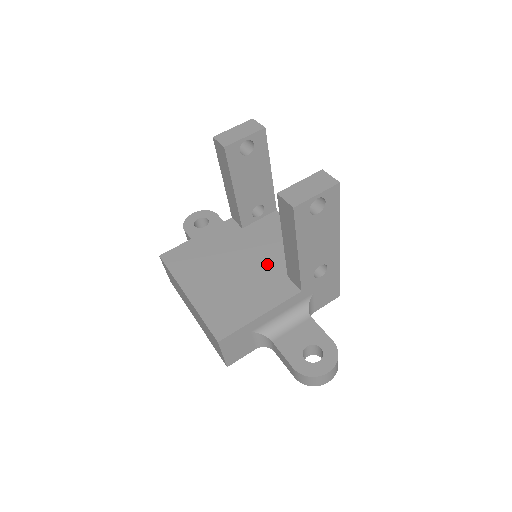
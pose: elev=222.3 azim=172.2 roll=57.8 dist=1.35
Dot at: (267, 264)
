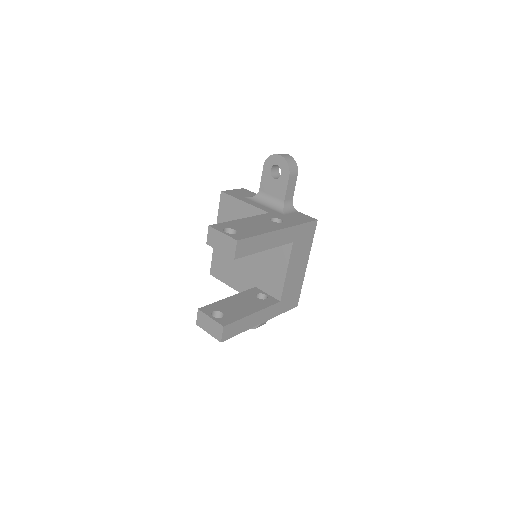
Dot at: (255, 268)
